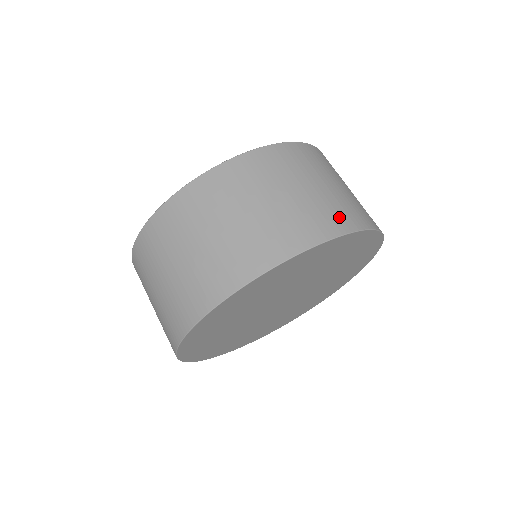
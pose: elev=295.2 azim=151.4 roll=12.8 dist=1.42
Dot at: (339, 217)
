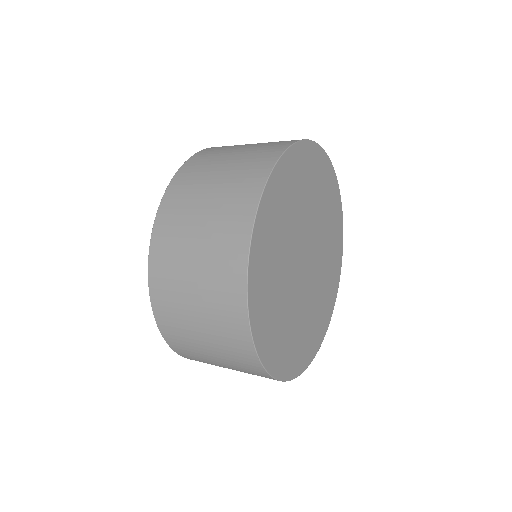
Dot at: (267, 153)
